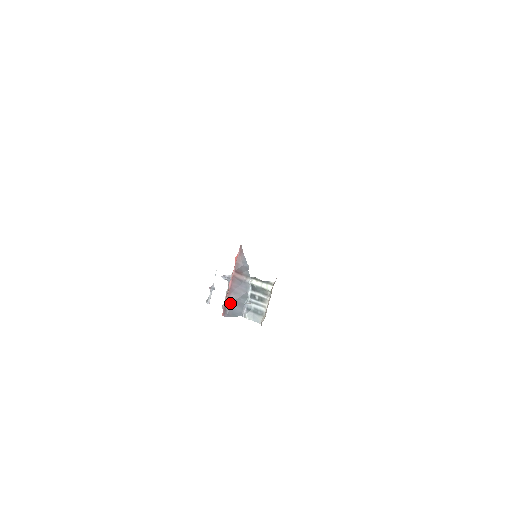
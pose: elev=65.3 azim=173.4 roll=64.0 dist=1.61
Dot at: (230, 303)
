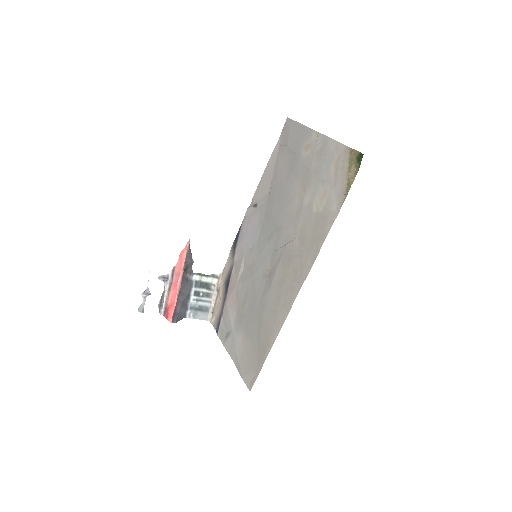
Dot at: (179, 307)
